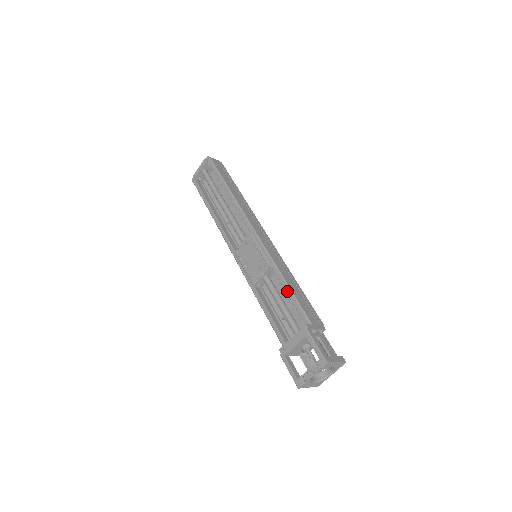
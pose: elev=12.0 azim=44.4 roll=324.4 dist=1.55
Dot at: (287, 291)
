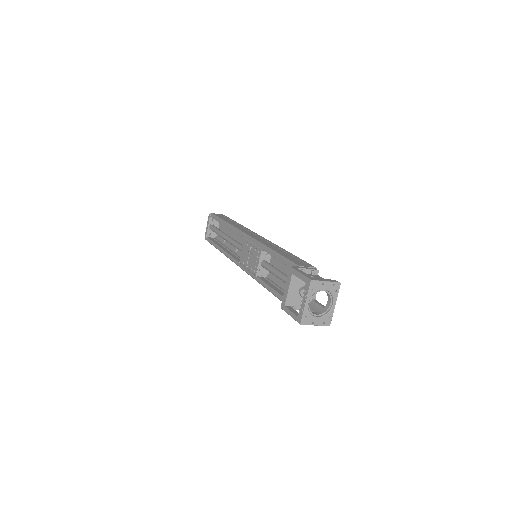
Dot at: (276, 257)
